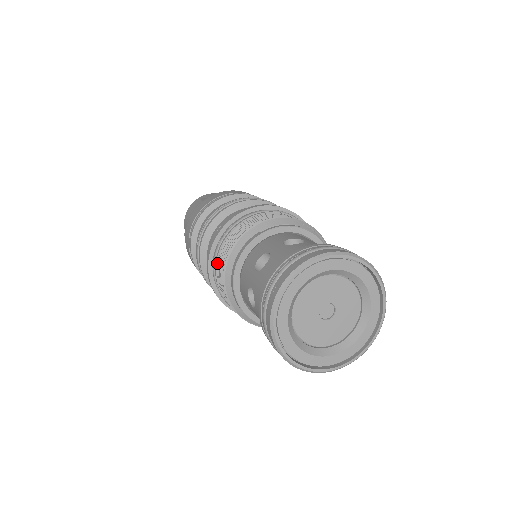
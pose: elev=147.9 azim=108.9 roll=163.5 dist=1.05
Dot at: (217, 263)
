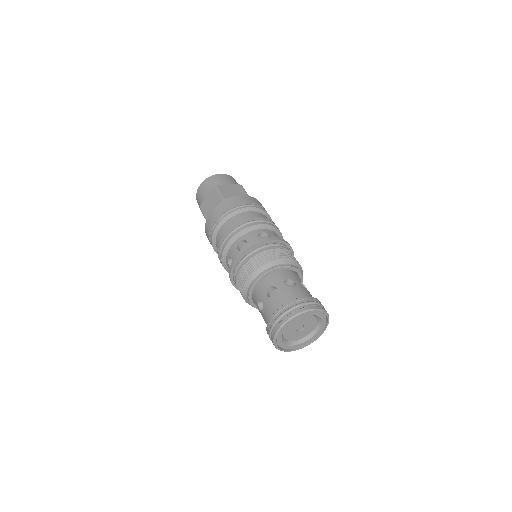
Dot at: (239, 271)
